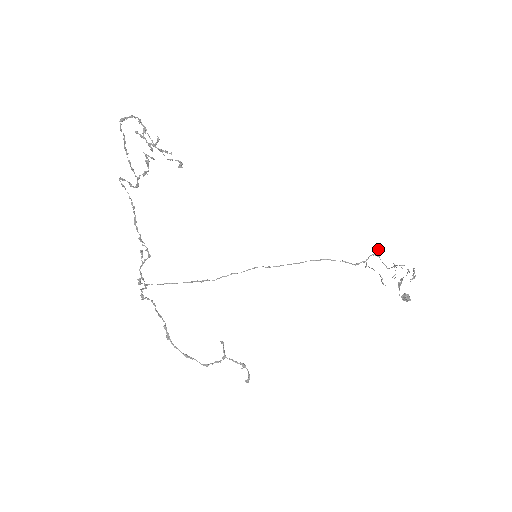
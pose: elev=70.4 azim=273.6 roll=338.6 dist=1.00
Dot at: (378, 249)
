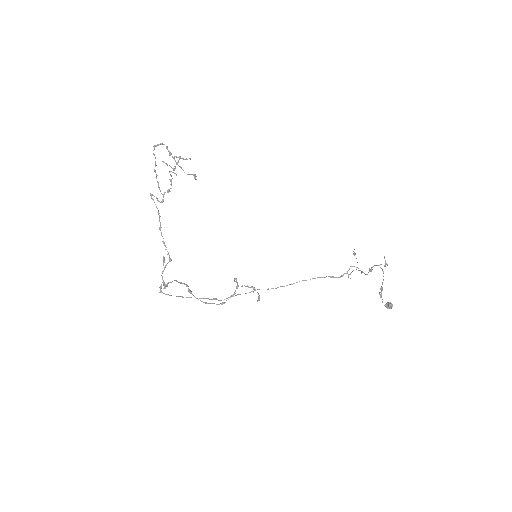
Dot at: (354, 252)
